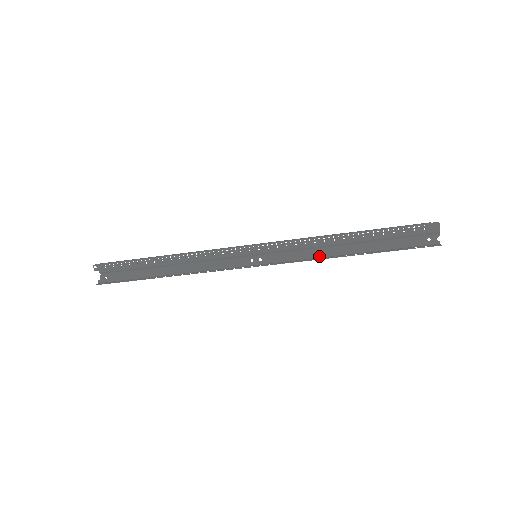
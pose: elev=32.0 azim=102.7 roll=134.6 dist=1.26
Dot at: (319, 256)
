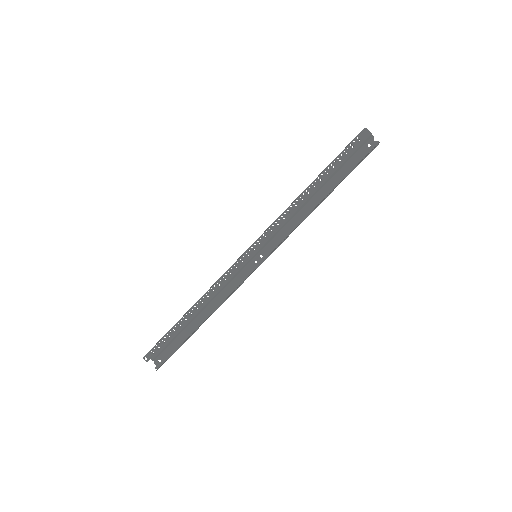
Dot at: (301, 220)
